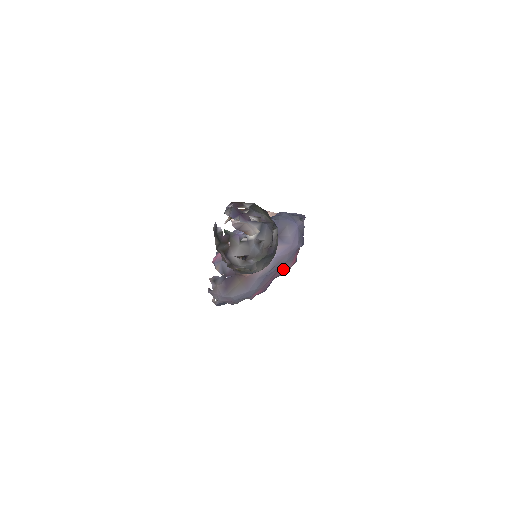
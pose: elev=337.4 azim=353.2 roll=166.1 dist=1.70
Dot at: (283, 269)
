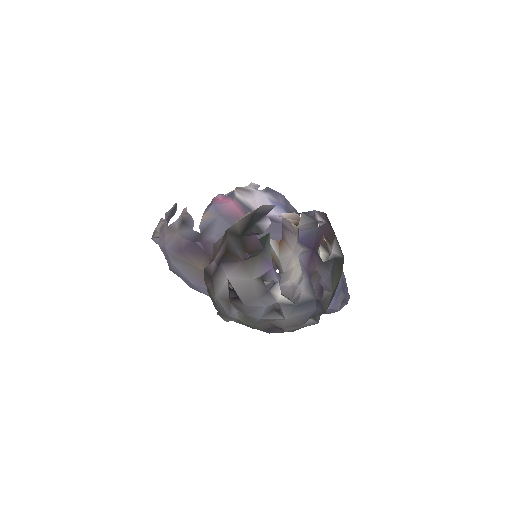
Dot at: occluded
